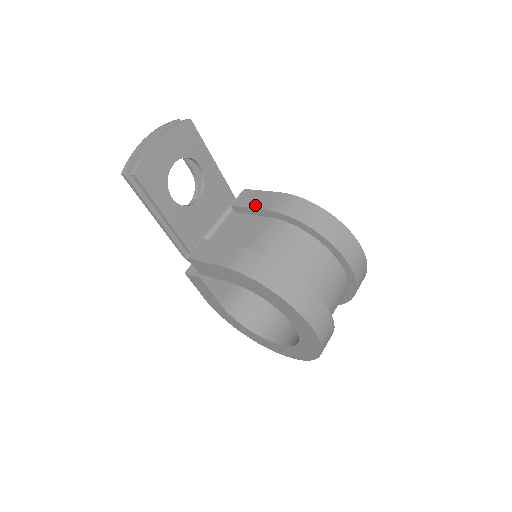
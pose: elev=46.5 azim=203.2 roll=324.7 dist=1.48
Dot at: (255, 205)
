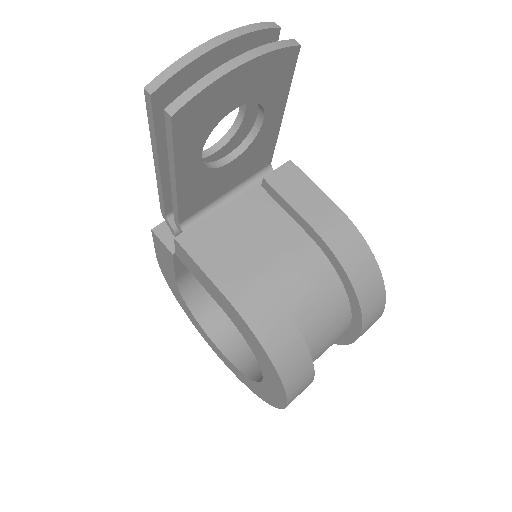
Dot at: (299, 206)
